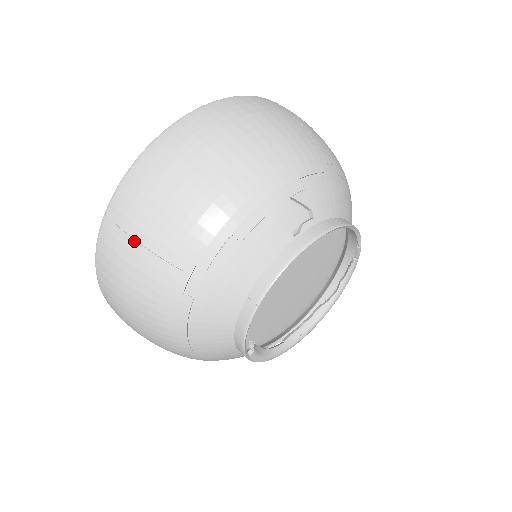
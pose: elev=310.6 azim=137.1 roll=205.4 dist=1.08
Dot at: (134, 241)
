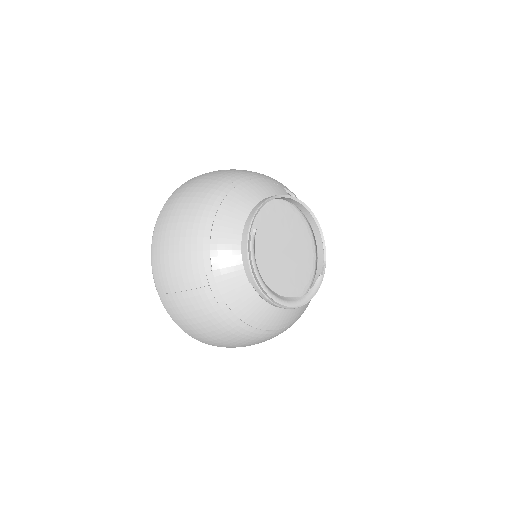
Dot at: (210, 174)
